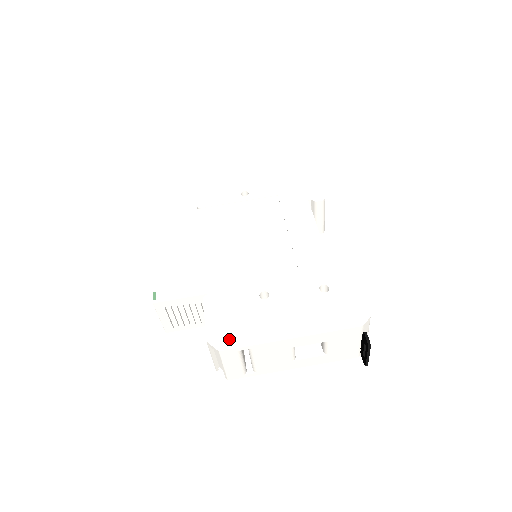
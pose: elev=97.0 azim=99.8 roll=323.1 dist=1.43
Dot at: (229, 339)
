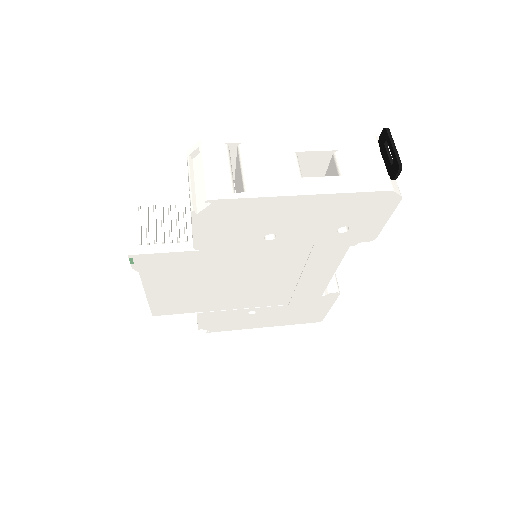
Dot at: occluded
